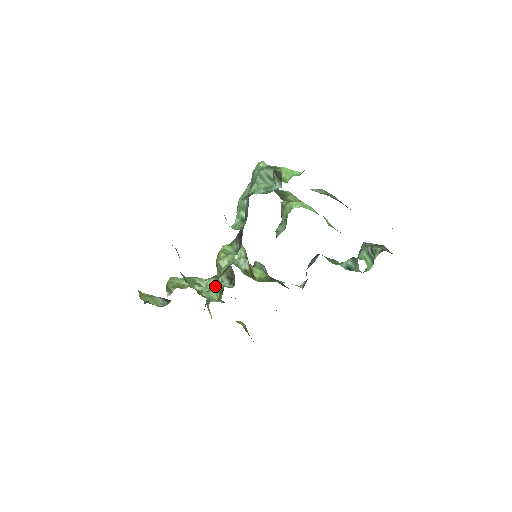
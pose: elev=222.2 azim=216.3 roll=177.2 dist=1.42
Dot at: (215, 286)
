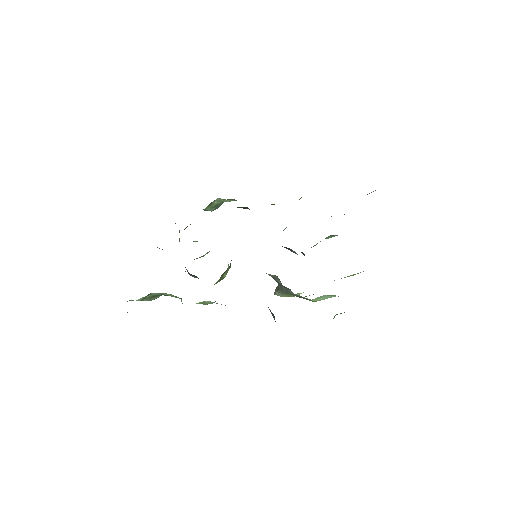
Dot at: occluded
